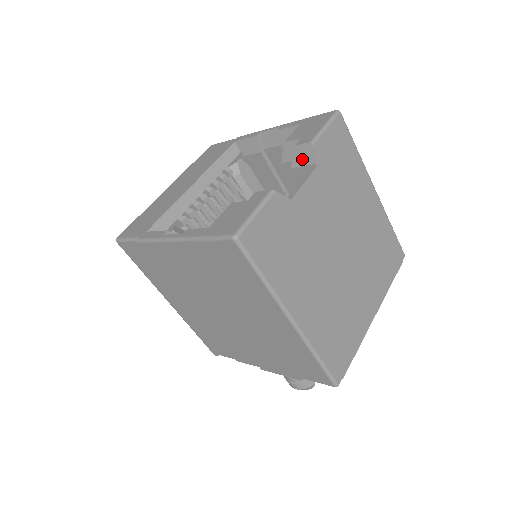
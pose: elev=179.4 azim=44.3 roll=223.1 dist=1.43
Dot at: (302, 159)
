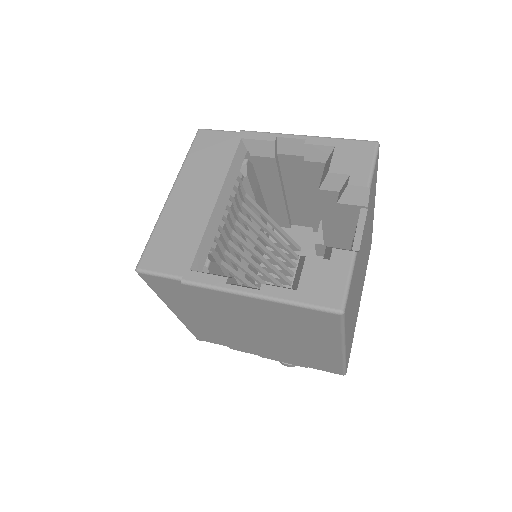
Dot at: (354, 199)
